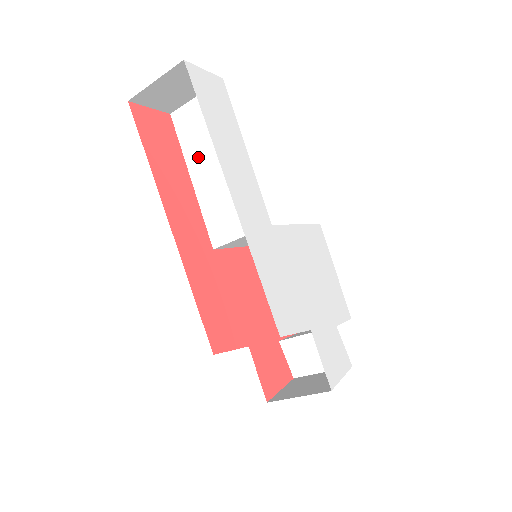
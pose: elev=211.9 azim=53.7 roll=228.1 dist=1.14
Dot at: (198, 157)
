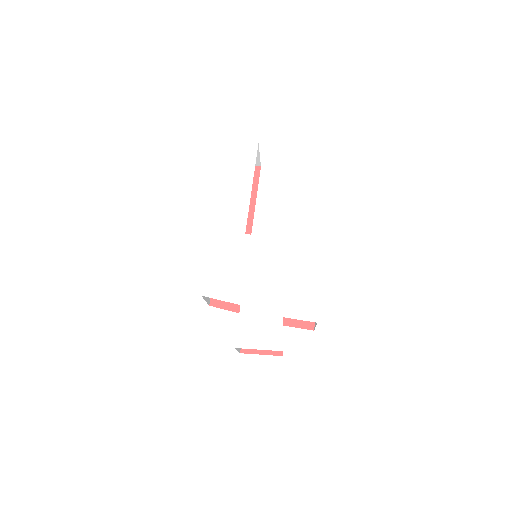
Dot at: occluded
